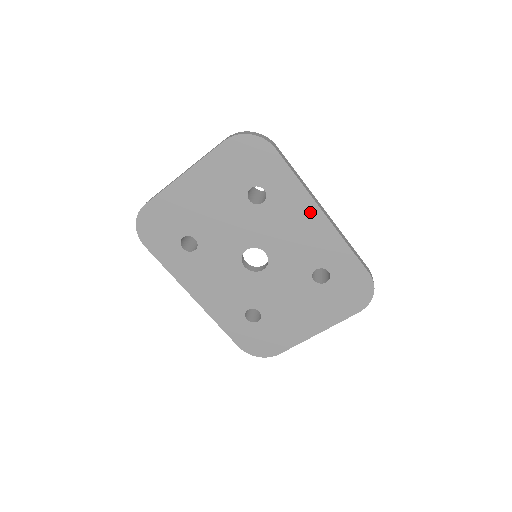
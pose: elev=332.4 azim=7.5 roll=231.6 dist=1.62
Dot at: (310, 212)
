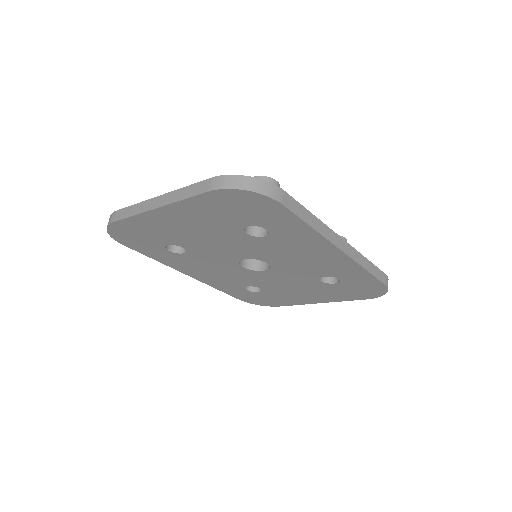
Dot at: (323, 248)
